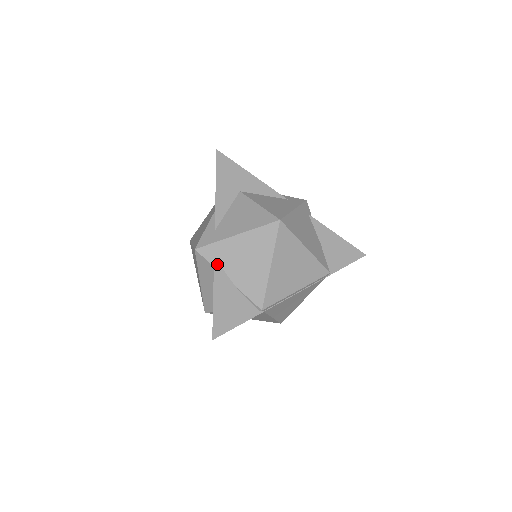
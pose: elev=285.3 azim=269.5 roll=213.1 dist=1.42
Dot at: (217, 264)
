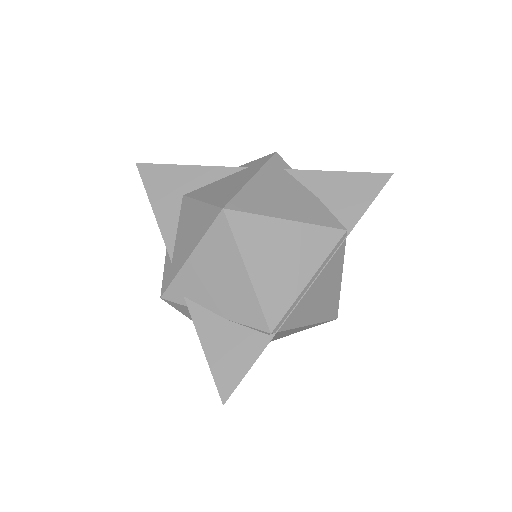
Dot at: (191, 303)
